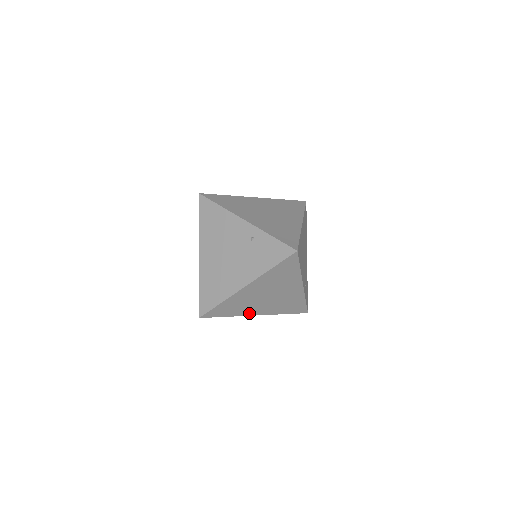
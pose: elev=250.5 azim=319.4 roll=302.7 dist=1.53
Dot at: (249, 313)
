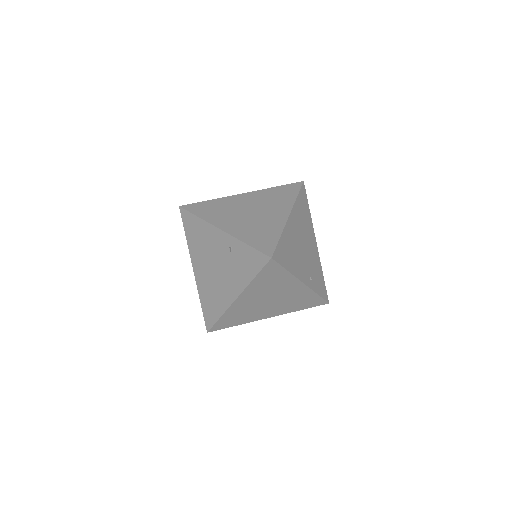
Dot at: (259, 318)
